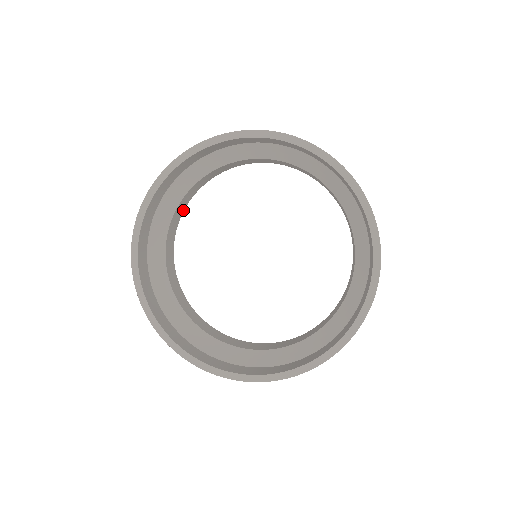
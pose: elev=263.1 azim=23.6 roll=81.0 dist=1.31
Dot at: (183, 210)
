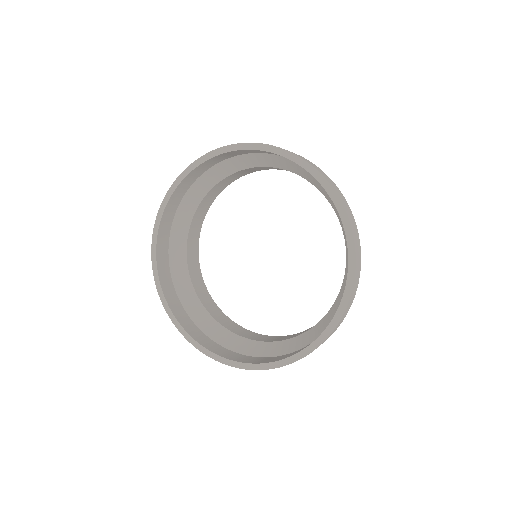
Dot at: (202, 223)
